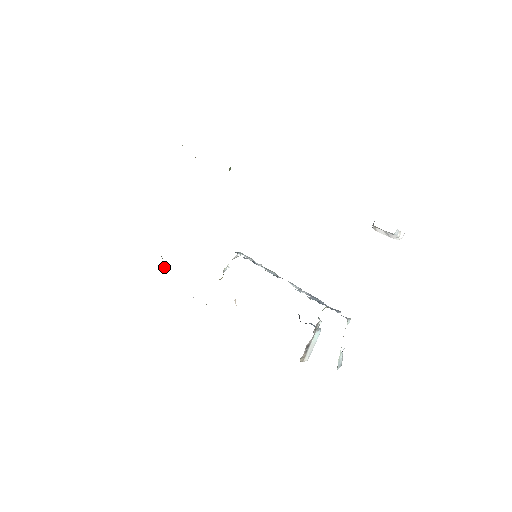
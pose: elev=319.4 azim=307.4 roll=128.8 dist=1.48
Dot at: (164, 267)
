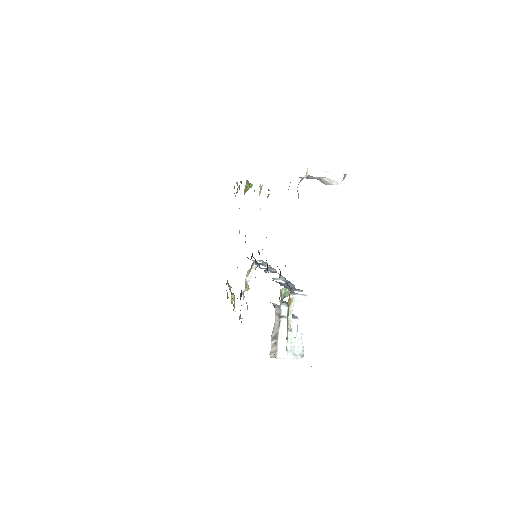
Dot at: (233, 294)
